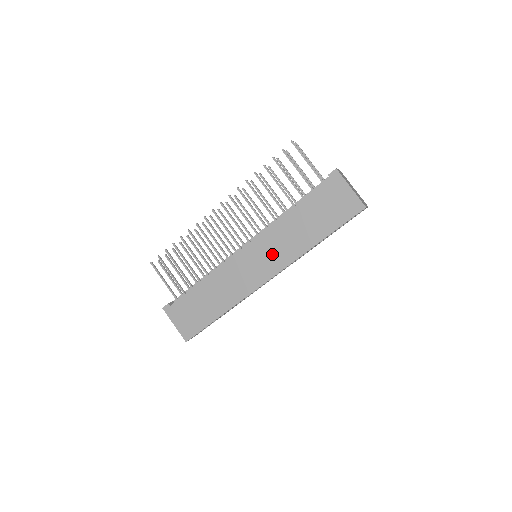
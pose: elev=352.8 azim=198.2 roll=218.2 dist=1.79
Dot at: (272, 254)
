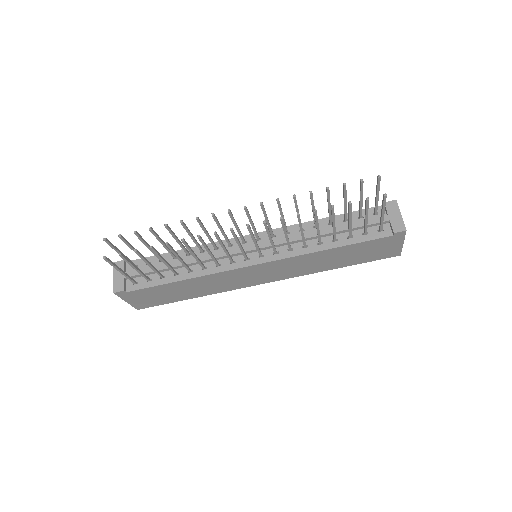
Dot at: (283, 271)
